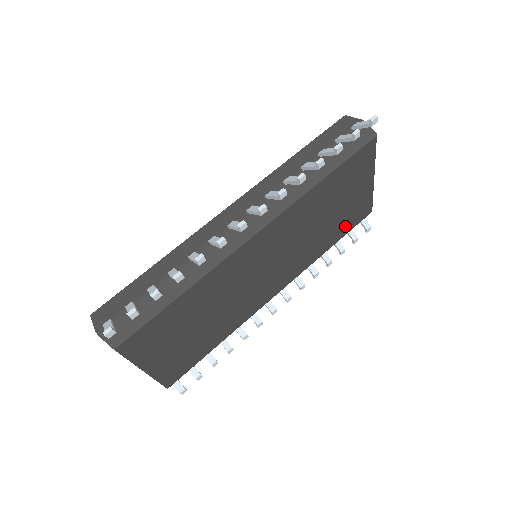
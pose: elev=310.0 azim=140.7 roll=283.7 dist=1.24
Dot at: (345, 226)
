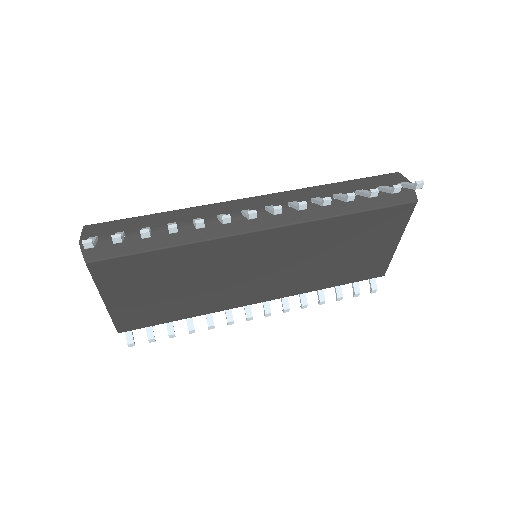
Dot at: (352, 274)
